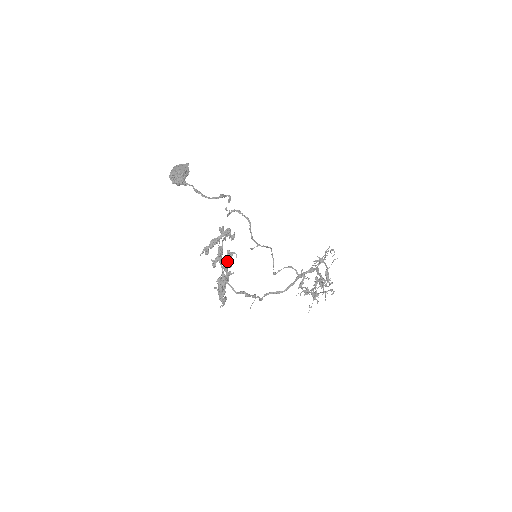
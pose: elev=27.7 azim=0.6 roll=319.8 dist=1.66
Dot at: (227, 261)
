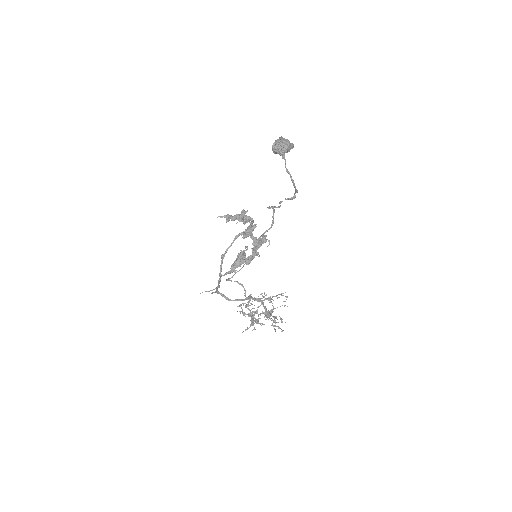
Dot at: (262, 243)
